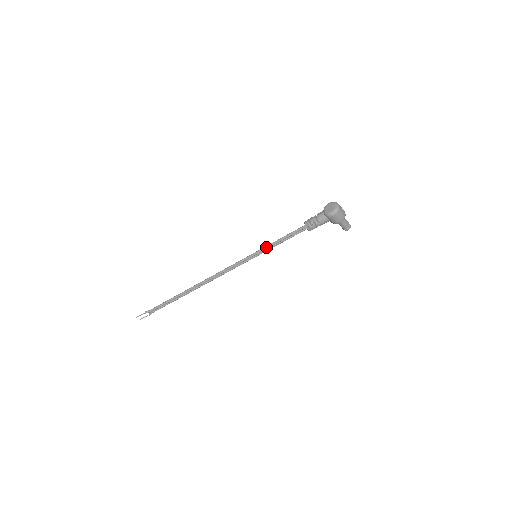
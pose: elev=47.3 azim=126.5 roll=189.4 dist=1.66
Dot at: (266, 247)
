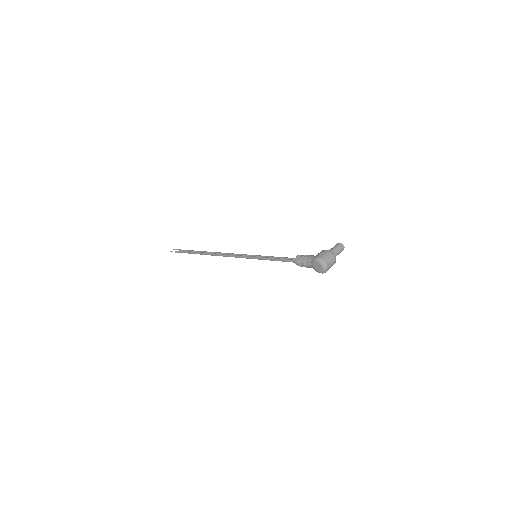
Dot at: occluded
